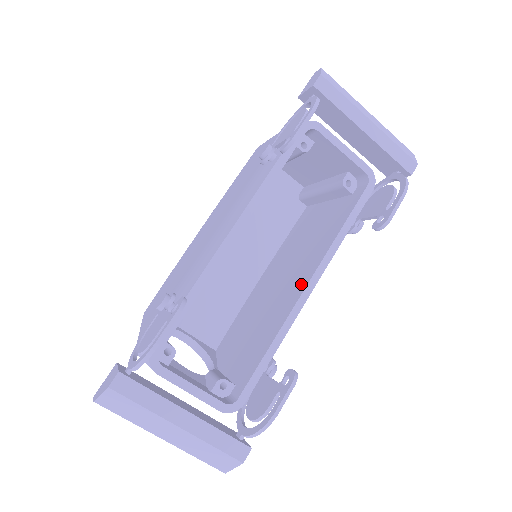
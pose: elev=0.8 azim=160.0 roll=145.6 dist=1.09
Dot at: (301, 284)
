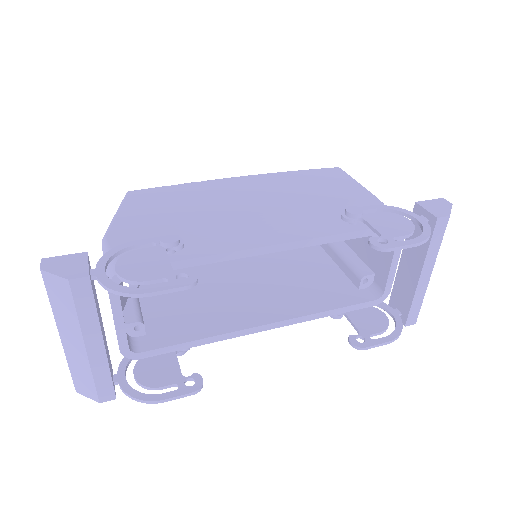
Dot at: (265, 315)
